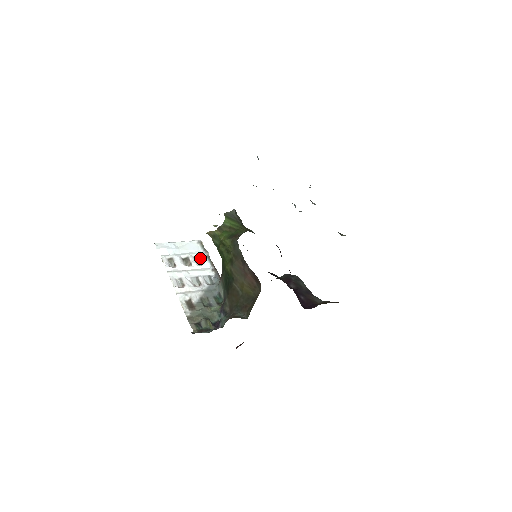
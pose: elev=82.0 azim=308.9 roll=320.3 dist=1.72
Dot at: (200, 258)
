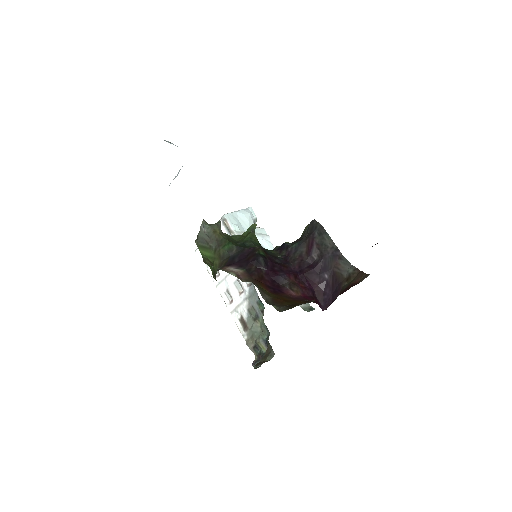
Dot at: occluded
